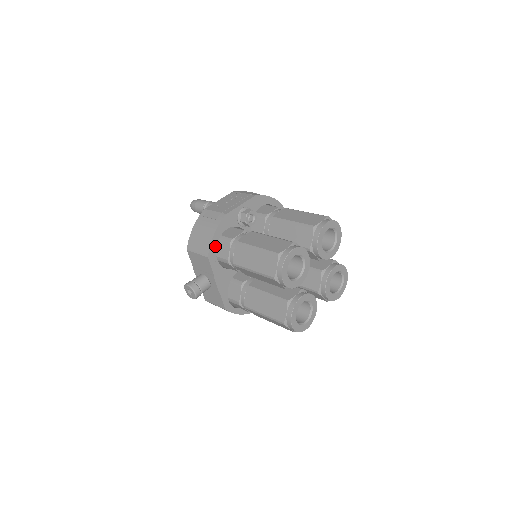
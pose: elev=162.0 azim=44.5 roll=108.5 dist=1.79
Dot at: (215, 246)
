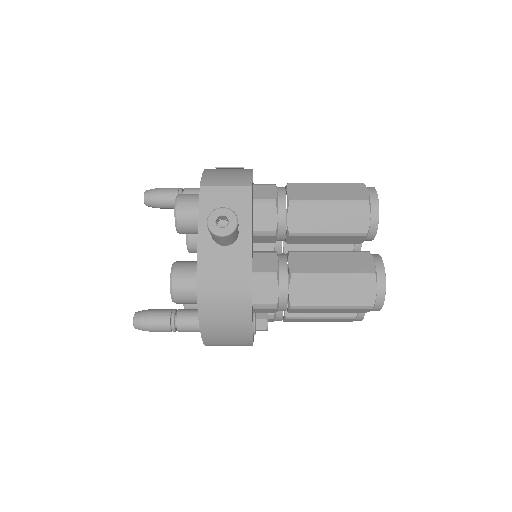
Dot at: occluded
